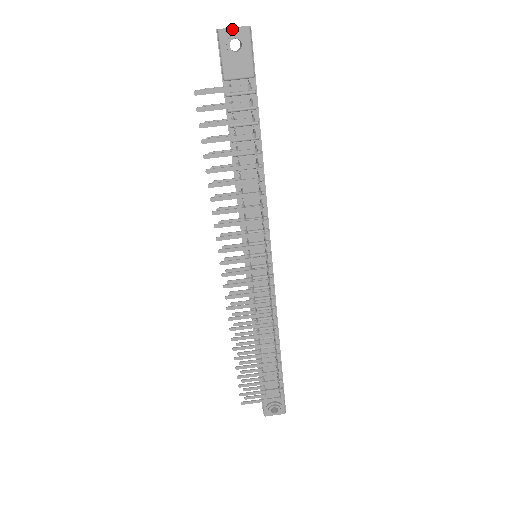
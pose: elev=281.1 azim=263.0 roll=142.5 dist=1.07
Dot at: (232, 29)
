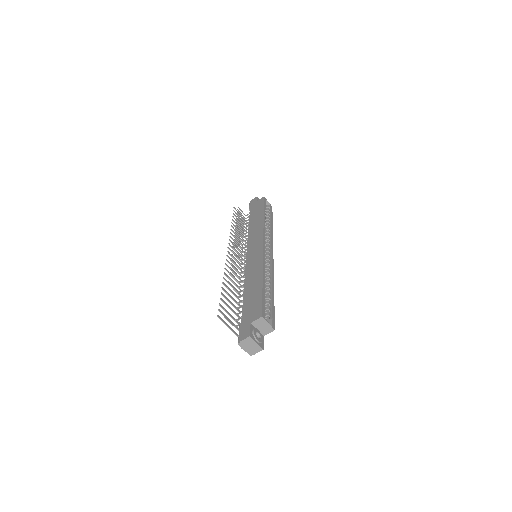
Dot at: (243, 349)
